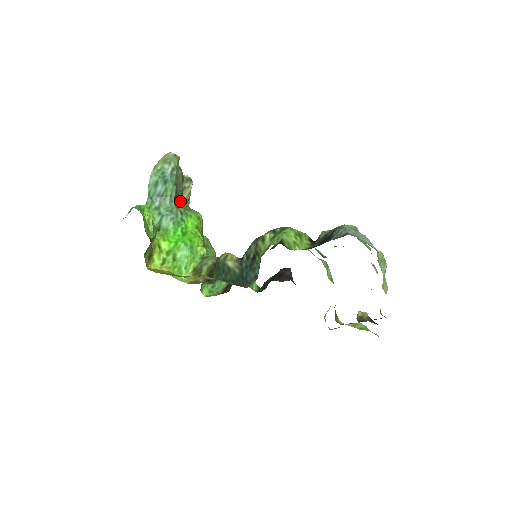
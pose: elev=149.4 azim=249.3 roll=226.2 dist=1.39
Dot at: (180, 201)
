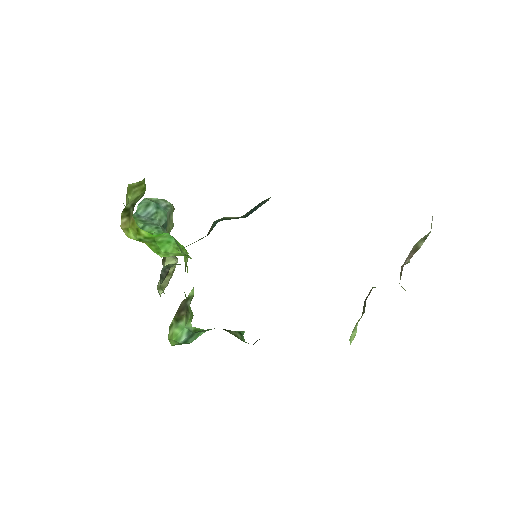
Dot at: occluded
